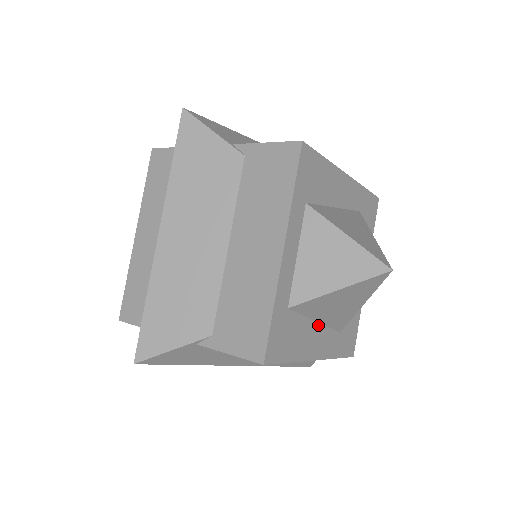
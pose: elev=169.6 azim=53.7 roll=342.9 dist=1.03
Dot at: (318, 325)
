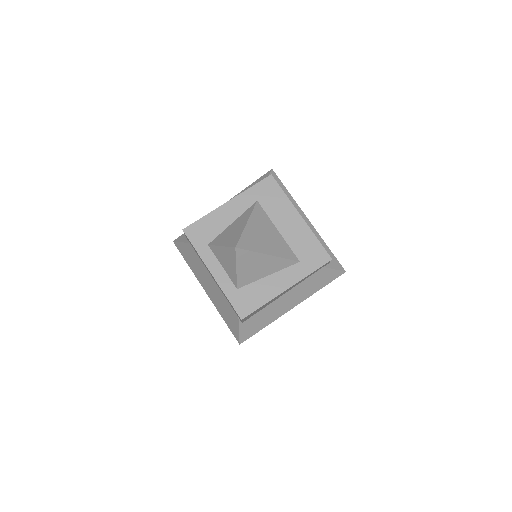
Dot at: (272, 275)
